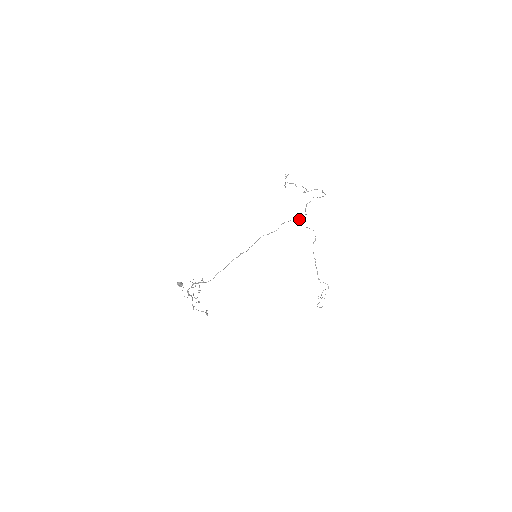
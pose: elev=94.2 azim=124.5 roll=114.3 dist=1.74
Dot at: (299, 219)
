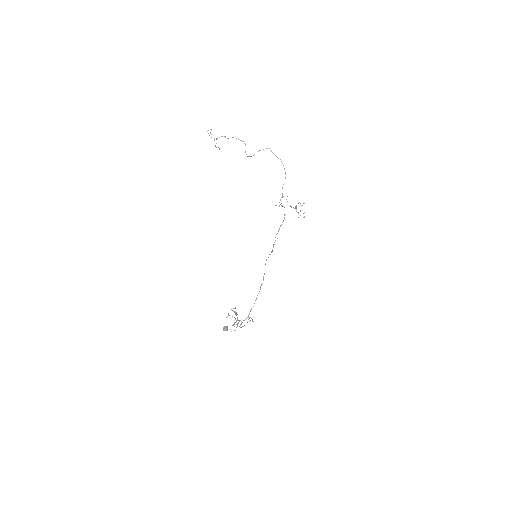
Dot at: occluded
